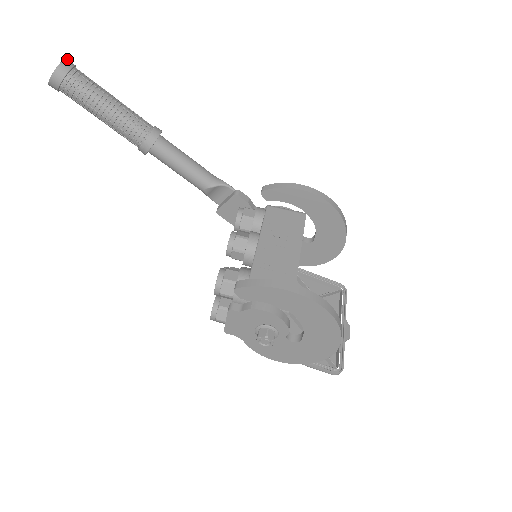
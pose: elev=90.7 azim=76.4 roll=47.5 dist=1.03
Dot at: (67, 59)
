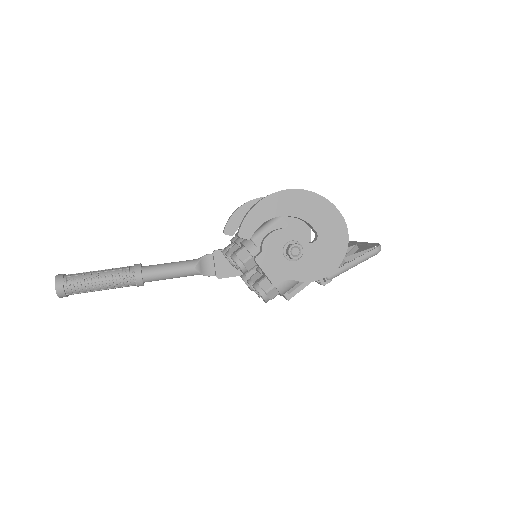
Dot at: occluded
